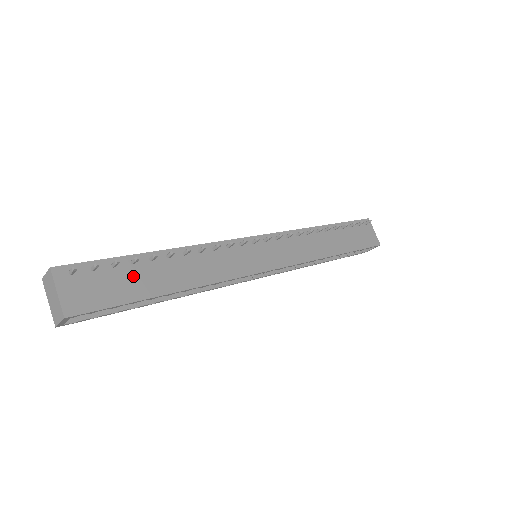
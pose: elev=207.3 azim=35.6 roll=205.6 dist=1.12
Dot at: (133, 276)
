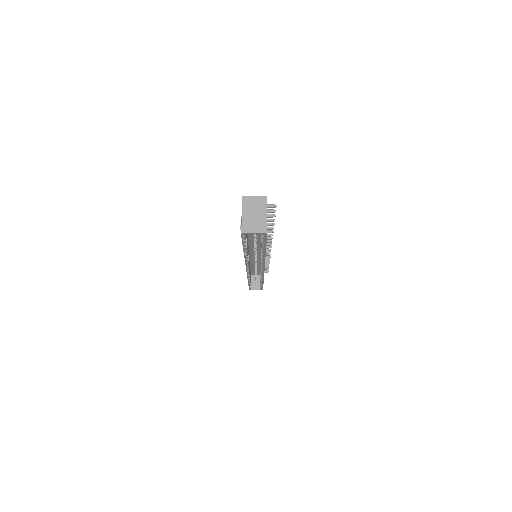
Dot at: occluded
